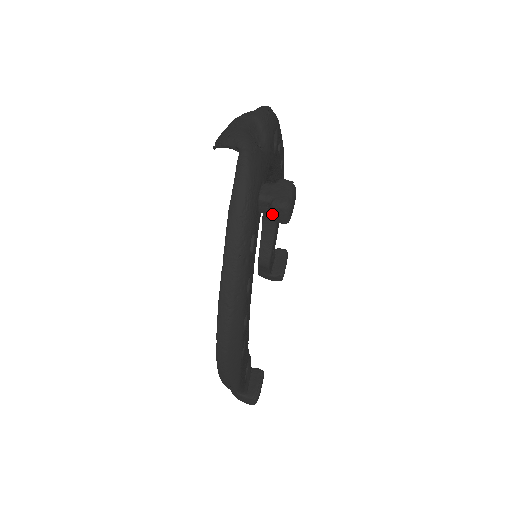
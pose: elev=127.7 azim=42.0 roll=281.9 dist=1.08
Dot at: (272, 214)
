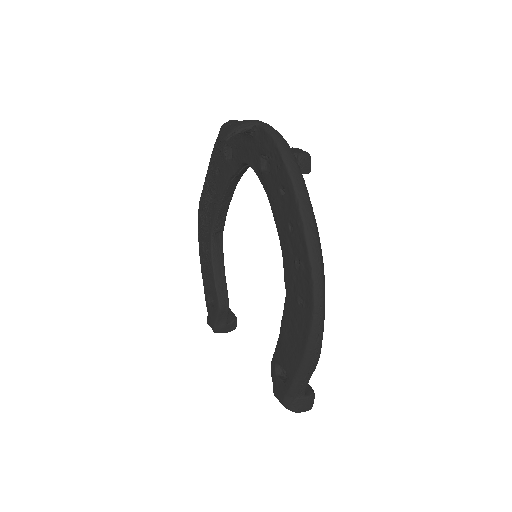
Dot at: (301, 165)
